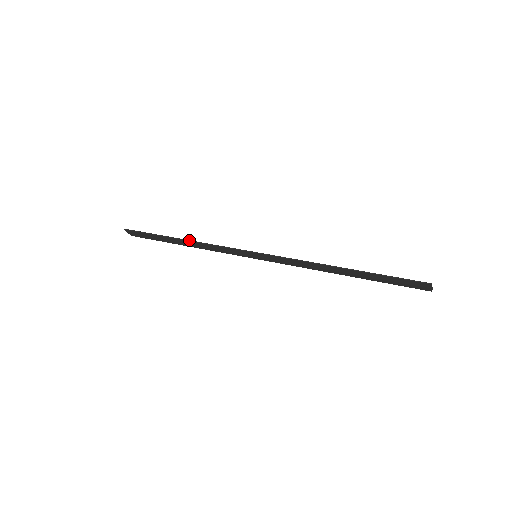
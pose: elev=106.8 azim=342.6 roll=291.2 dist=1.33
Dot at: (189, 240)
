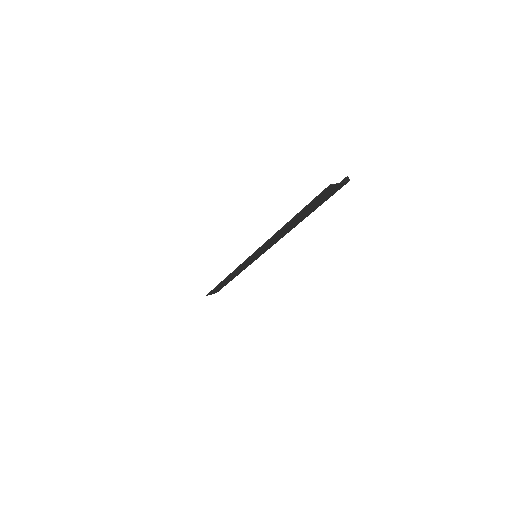
Dot at: (225, 278)
